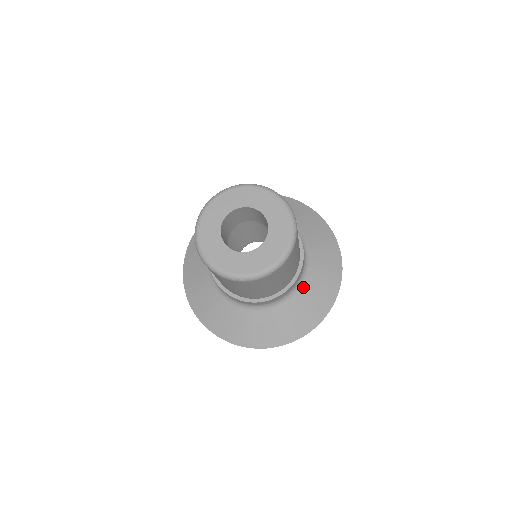
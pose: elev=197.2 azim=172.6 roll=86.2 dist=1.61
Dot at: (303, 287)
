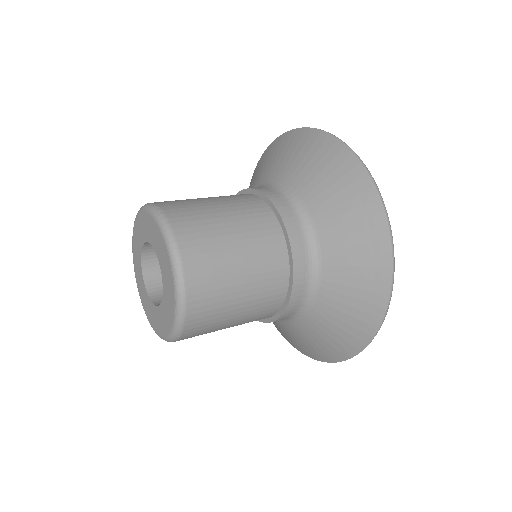
Dot at: (323, 291)
